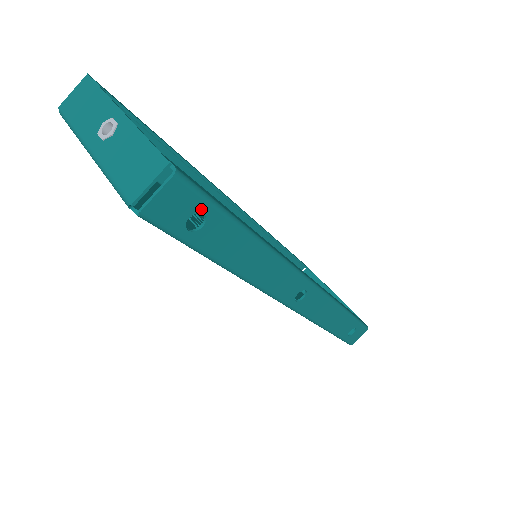
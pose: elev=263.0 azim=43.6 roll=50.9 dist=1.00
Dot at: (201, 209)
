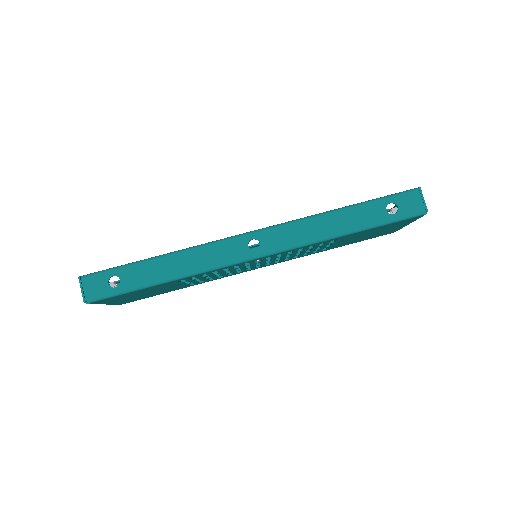
Dot at: (109, 276)
